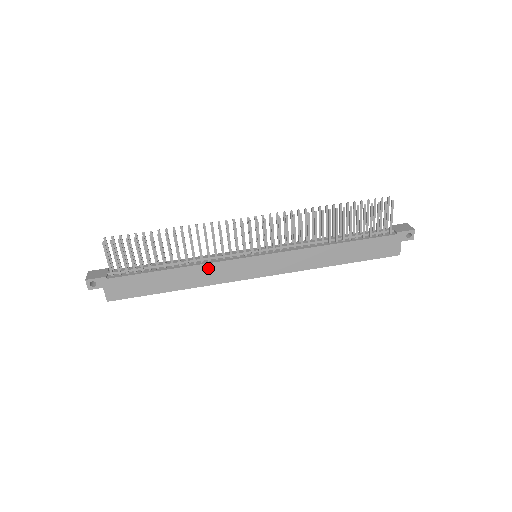
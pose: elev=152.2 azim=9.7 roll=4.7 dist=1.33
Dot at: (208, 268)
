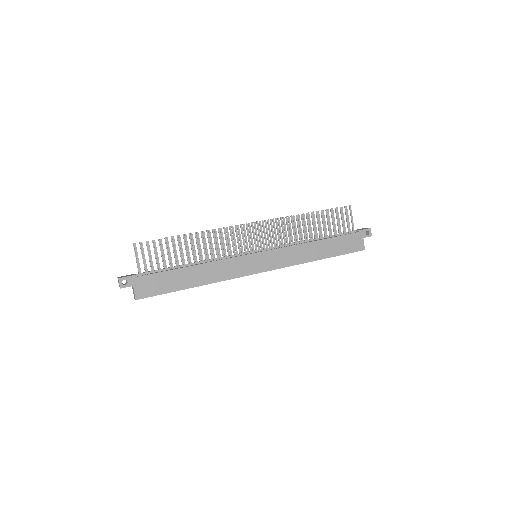
Dot at: (220, 265)
